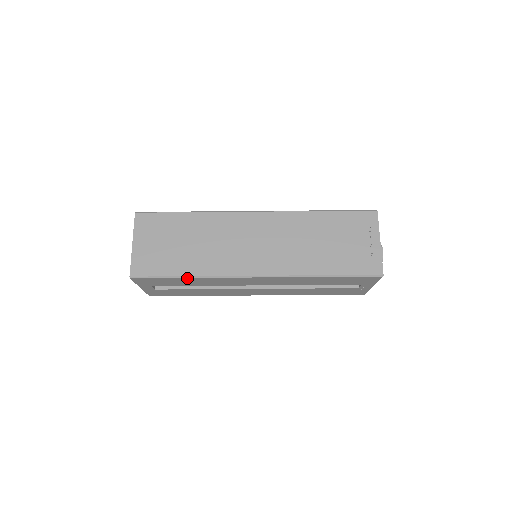
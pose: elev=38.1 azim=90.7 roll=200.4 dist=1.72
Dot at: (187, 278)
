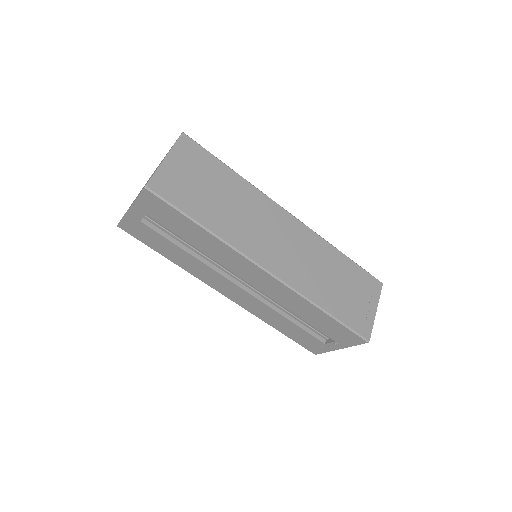
Dot at: (202, 228)
